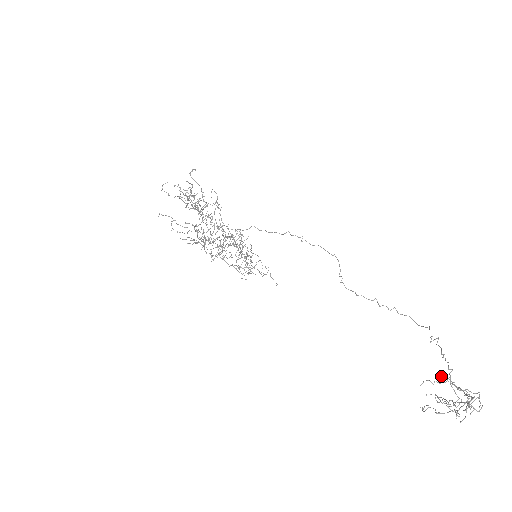
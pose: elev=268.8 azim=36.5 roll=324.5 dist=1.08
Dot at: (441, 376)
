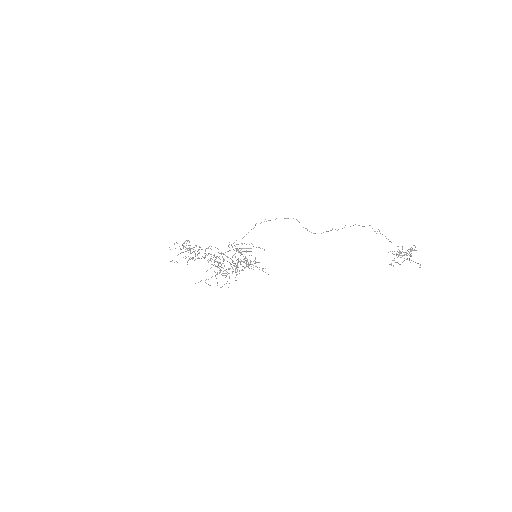
Dot at: occluded
